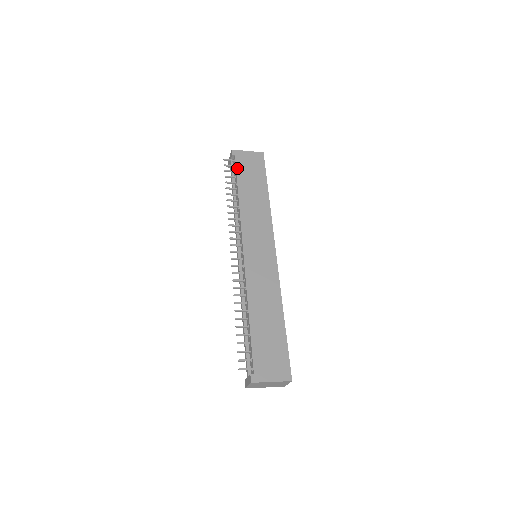
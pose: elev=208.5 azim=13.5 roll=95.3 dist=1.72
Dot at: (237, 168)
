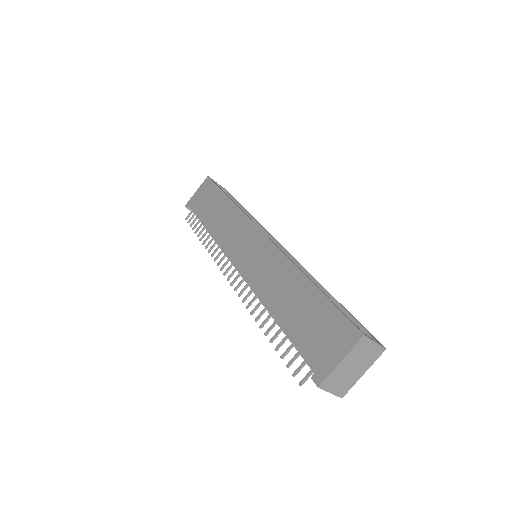
Dot at: (195, 212)
